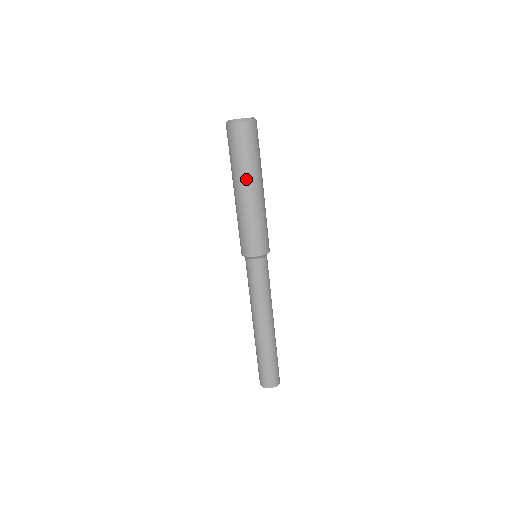
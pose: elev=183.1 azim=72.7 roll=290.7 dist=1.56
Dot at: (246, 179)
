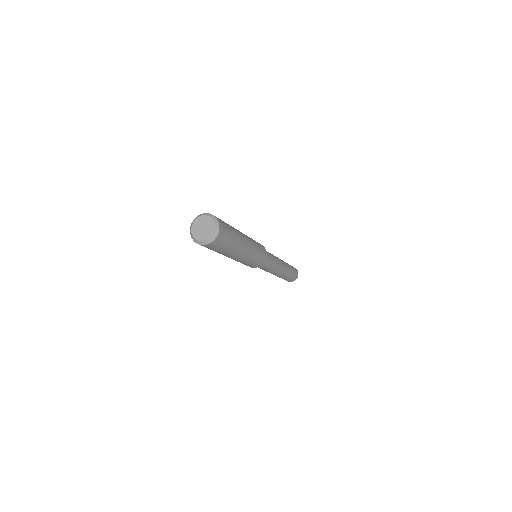
Dot at: (225, 255)
